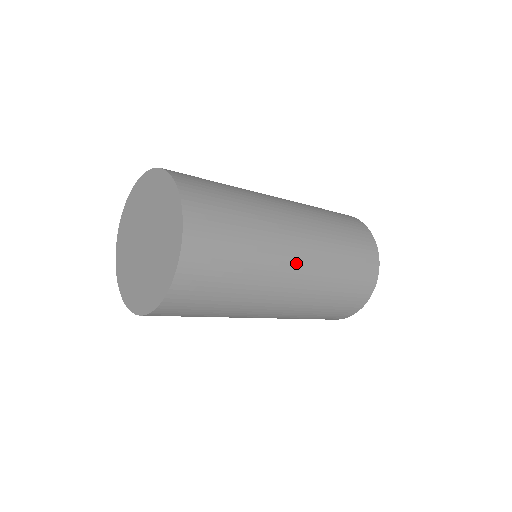
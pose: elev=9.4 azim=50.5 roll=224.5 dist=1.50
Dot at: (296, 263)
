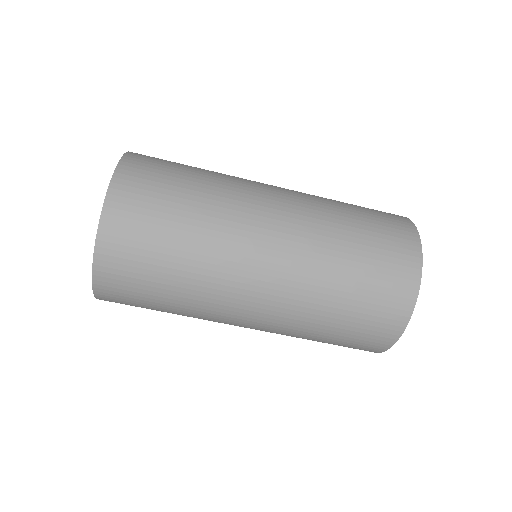
Dot at: (261, 267)
